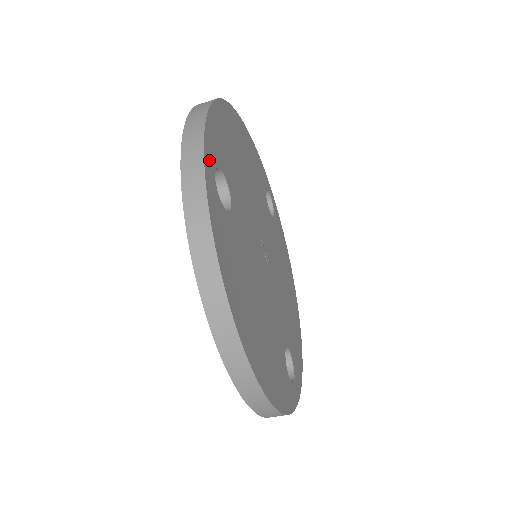
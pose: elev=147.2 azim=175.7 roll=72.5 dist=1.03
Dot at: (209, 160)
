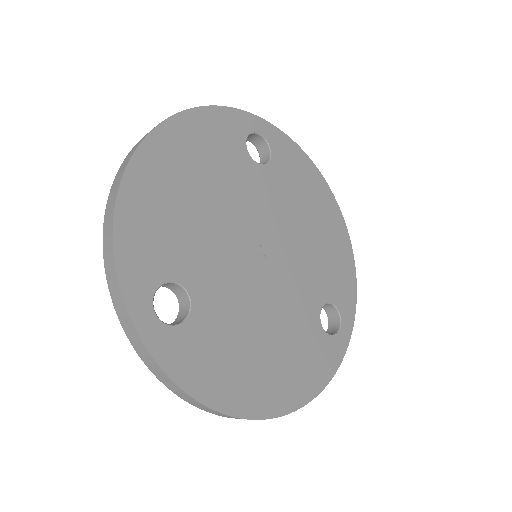
Dot at: (140, 310)
